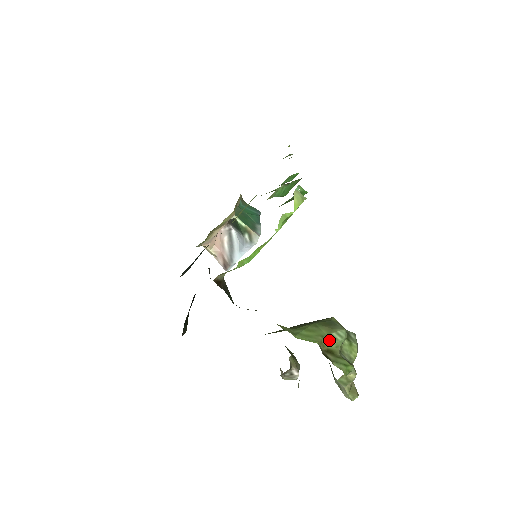
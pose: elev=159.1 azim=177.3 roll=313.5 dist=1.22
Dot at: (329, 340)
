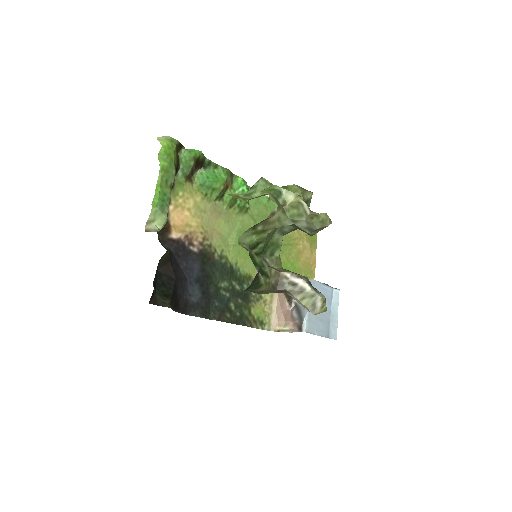
Dot at: (250, 194)
